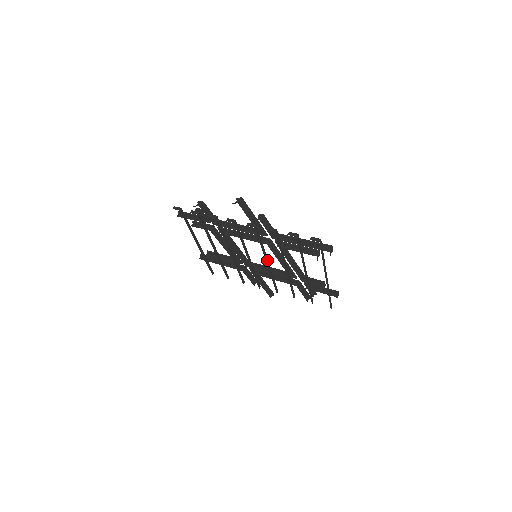
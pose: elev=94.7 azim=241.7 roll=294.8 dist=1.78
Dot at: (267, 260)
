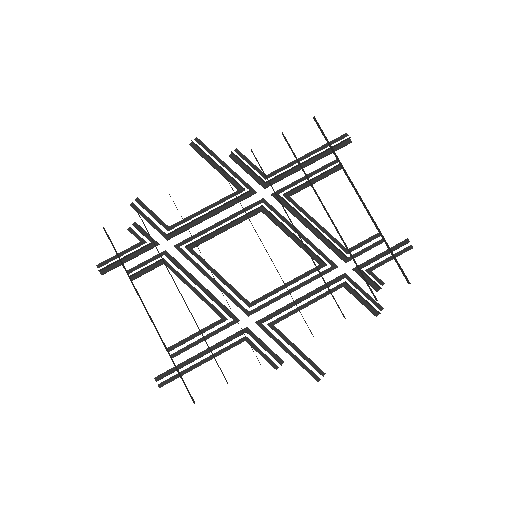
Dot at: occluded
